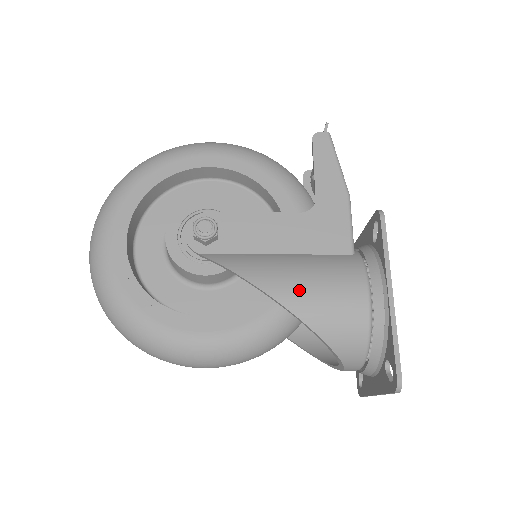
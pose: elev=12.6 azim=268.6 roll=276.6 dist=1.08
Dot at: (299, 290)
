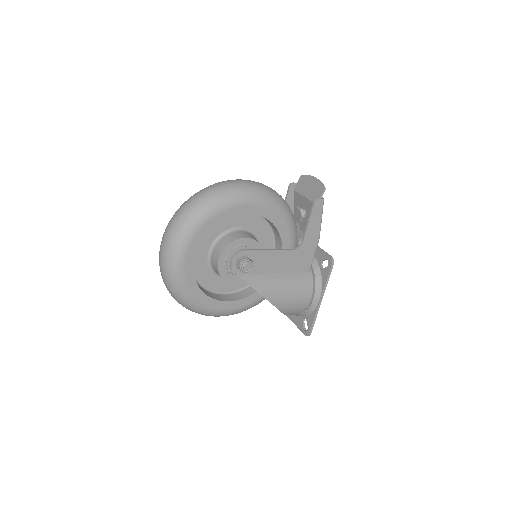
Dot at: (283, 299)
